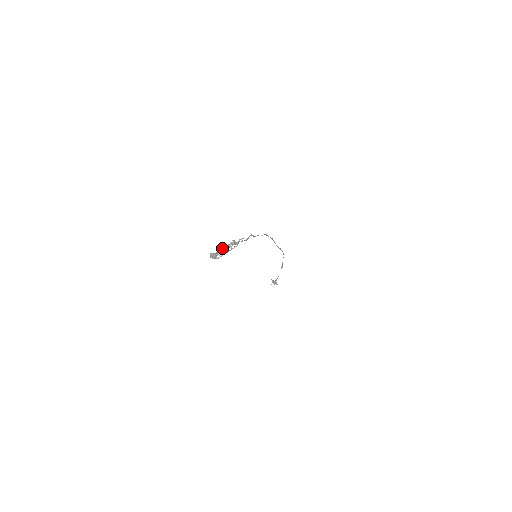
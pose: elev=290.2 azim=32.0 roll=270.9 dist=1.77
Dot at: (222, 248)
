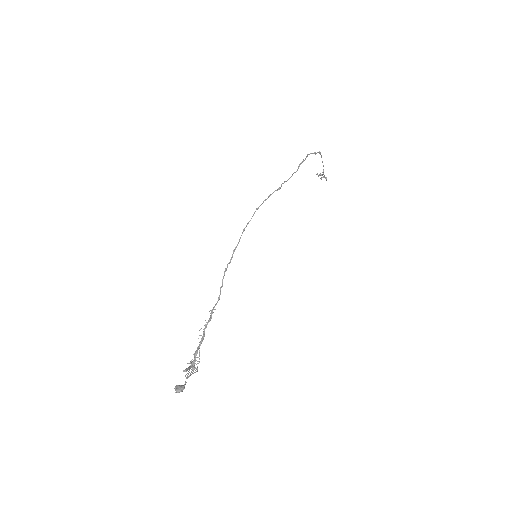
Dot at: (185, 369)
